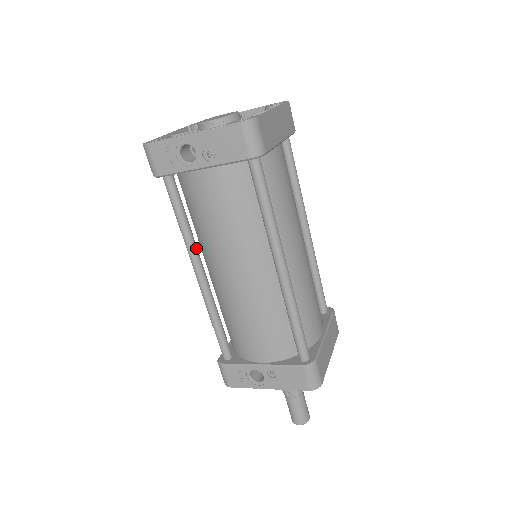
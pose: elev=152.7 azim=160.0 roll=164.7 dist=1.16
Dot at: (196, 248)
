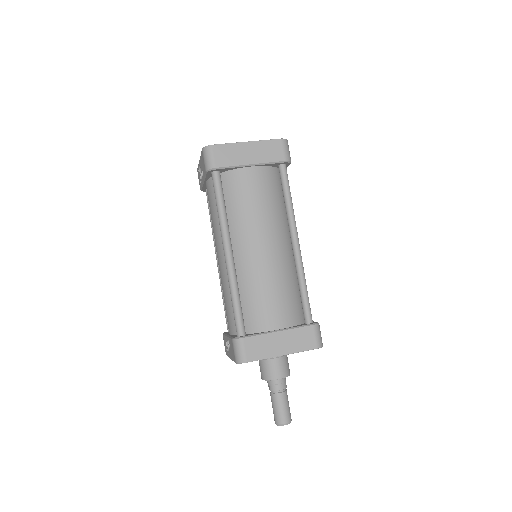
Dot at: occluded
